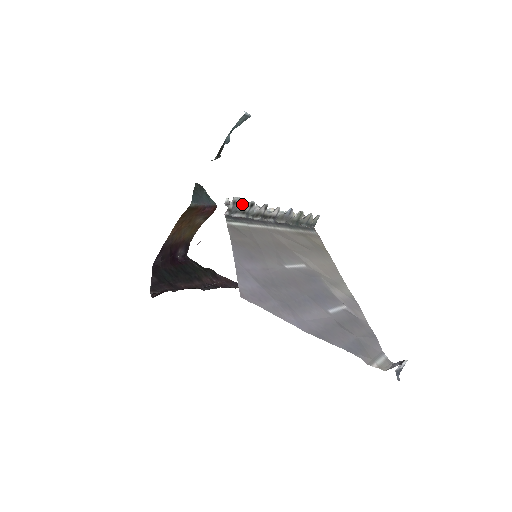
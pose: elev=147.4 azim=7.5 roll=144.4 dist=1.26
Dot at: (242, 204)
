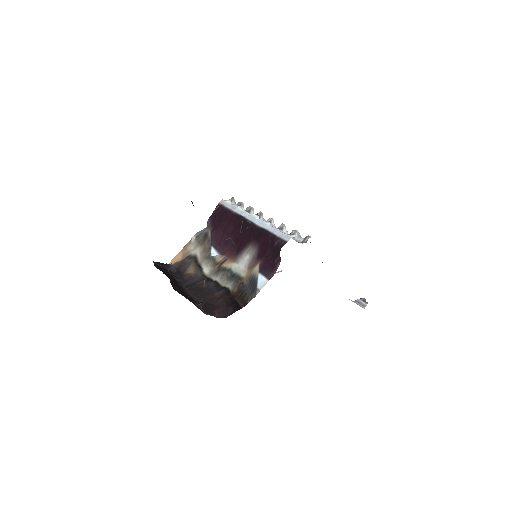
Dot at: (280, 230)
